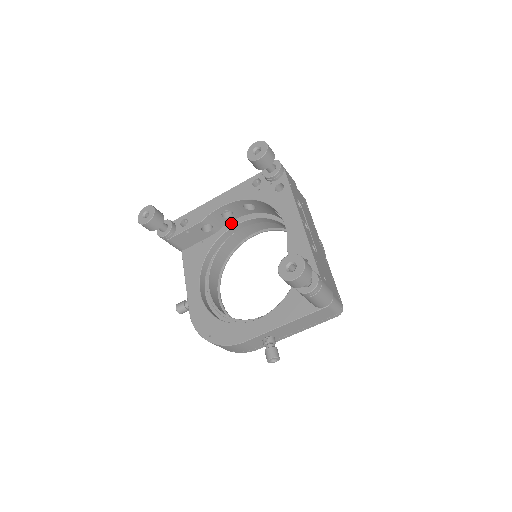
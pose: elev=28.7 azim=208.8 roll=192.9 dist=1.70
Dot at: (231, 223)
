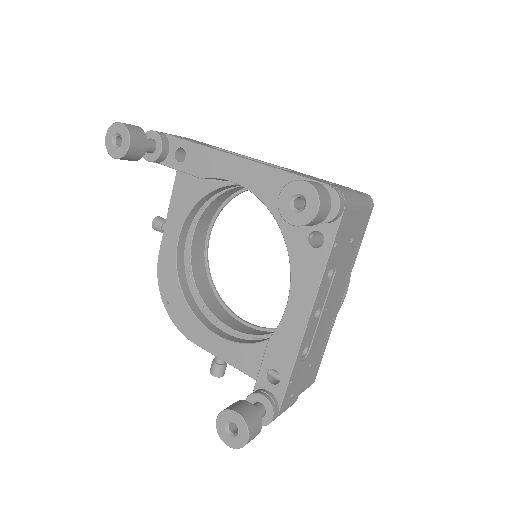
Dot at: occluded
